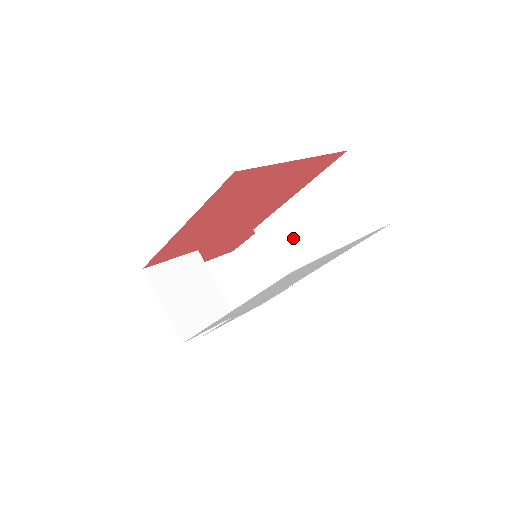
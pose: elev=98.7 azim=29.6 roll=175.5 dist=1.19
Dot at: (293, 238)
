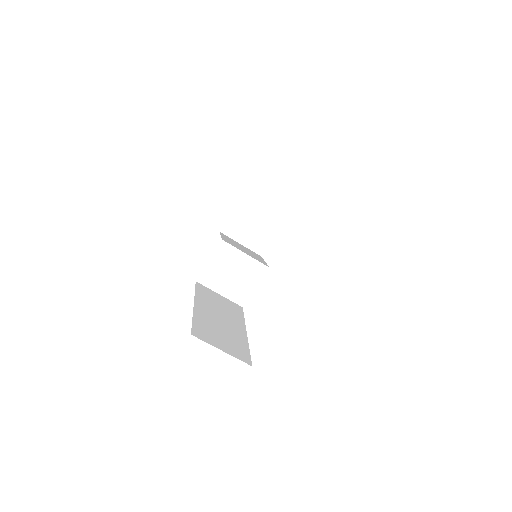
Dot at: occluded
